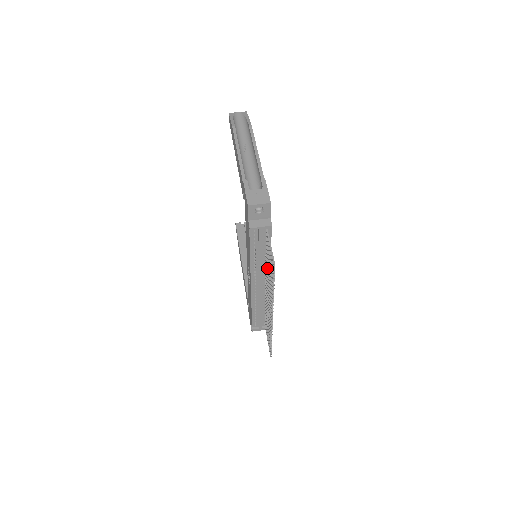
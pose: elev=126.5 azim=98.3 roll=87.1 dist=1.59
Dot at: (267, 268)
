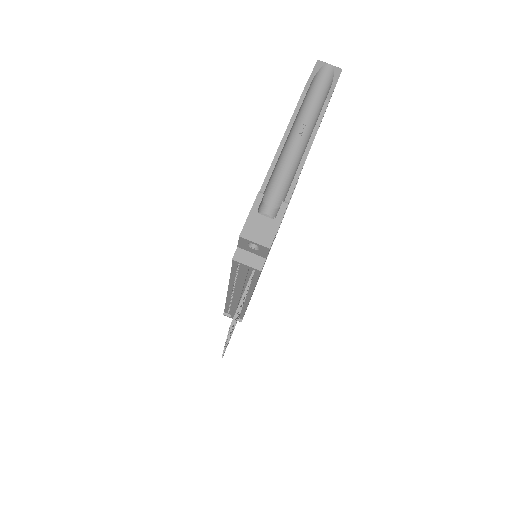
Dot at: occluded
